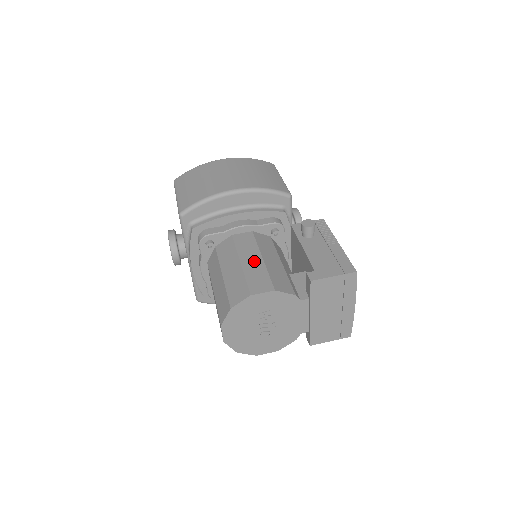
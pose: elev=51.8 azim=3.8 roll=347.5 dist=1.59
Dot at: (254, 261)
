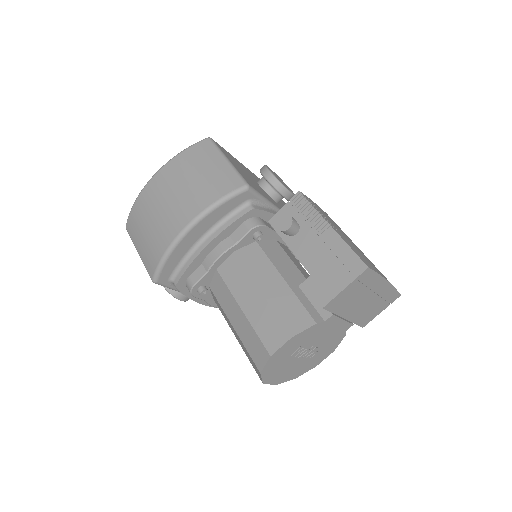
Dot at: (254, 301)
